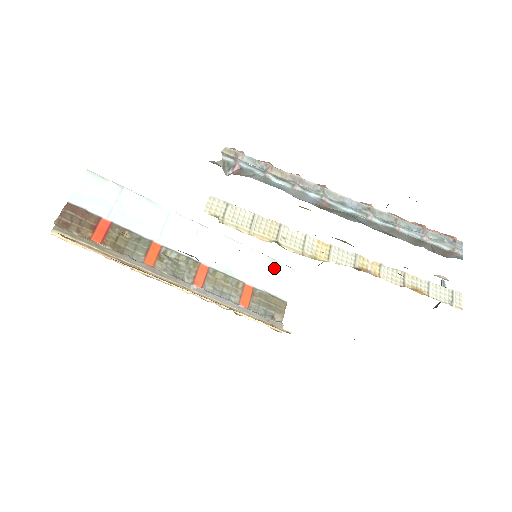
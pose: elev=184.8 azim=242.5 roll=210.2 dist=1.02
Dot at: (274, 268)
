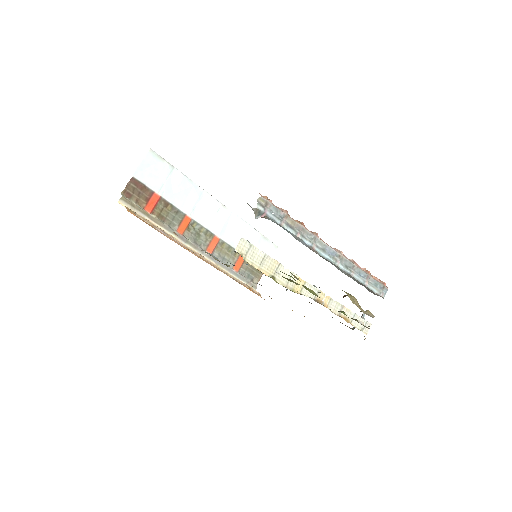
Dot at: (264, 244)
